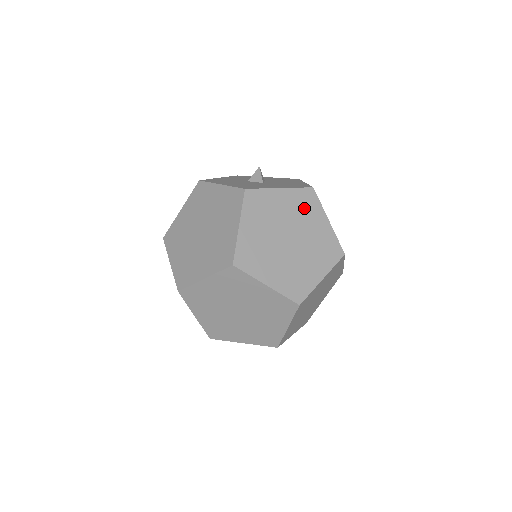
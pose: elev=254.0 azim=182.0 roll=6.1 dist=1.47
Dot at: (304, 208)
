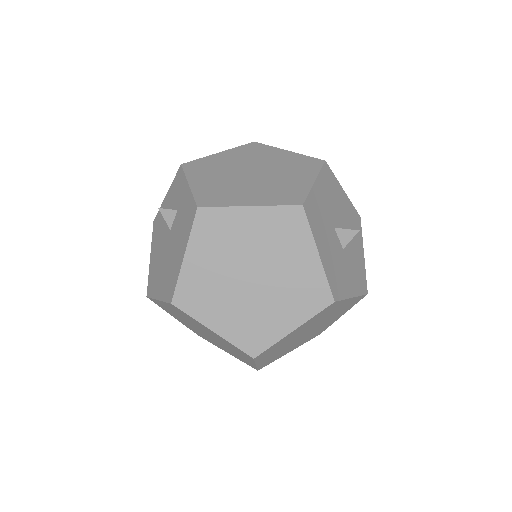
Dot at: occluded
